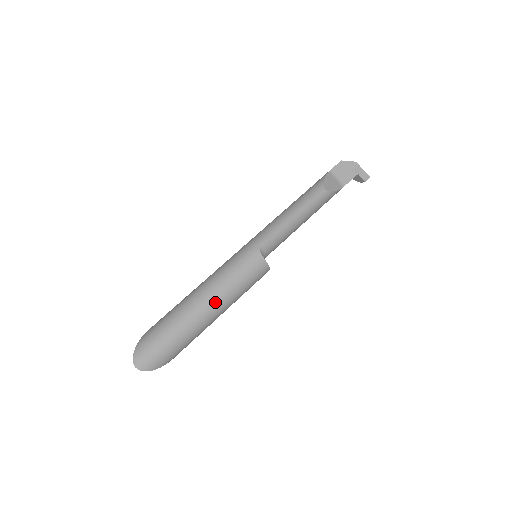
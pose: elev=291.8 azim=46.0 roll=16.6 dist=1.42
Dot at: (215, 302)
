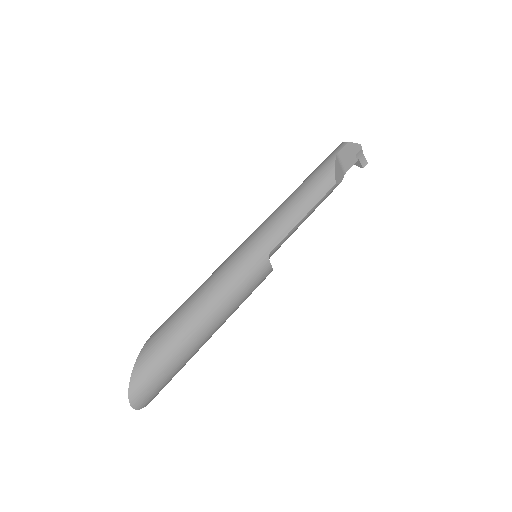
Dot at: (220, 321)
